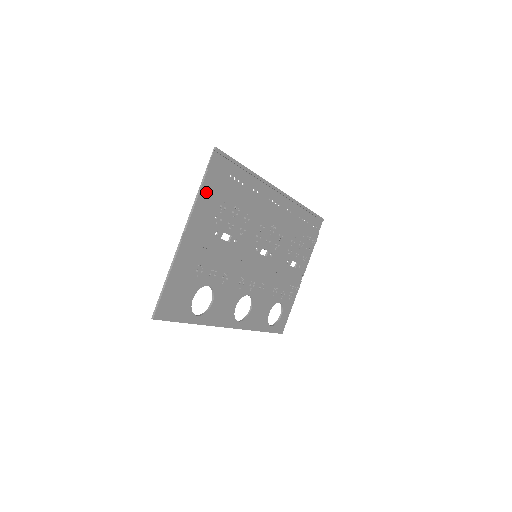
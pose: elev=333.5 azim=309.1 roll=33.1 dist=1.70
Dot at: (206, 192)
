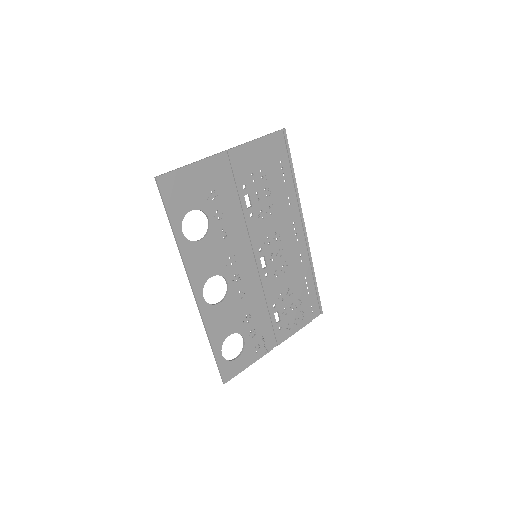
Dot at: (259, 146)
